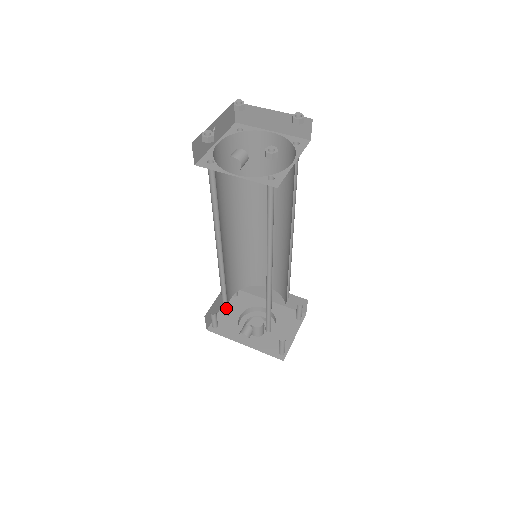
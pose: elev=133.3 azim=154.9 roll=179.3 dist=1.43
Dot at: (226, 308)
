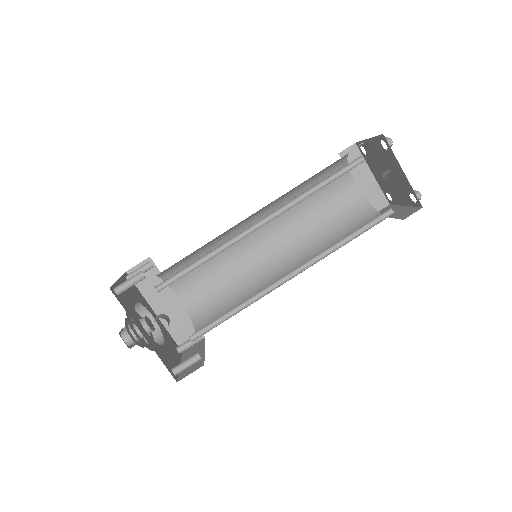
Dot at: (168, 280)
